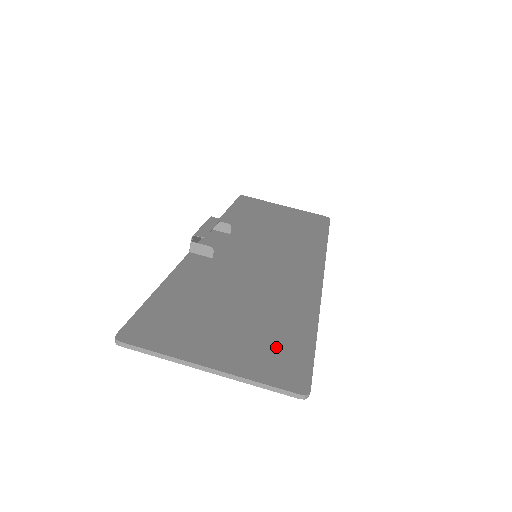
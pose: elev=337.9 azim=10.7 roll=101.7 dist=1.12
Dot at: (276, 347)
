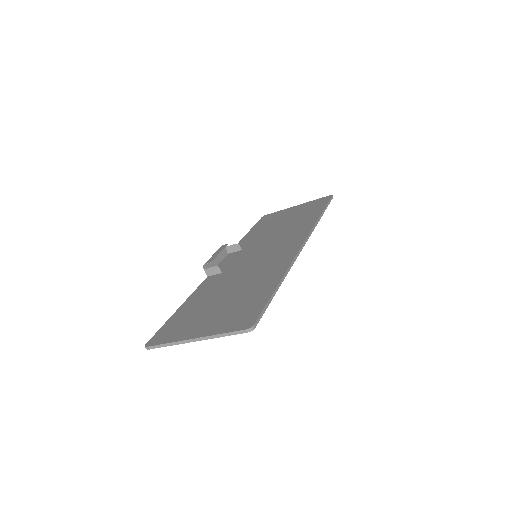
Dot at: (242, 309)
